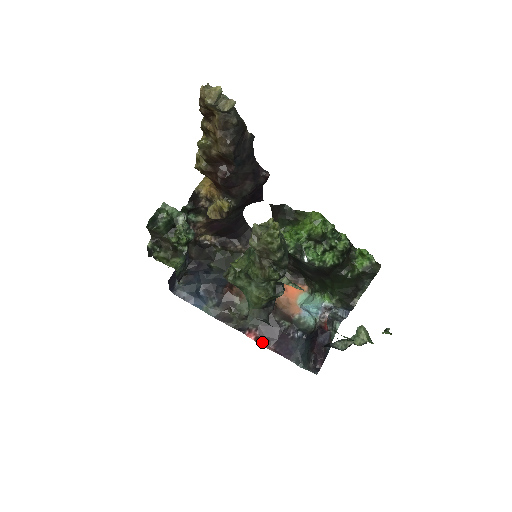
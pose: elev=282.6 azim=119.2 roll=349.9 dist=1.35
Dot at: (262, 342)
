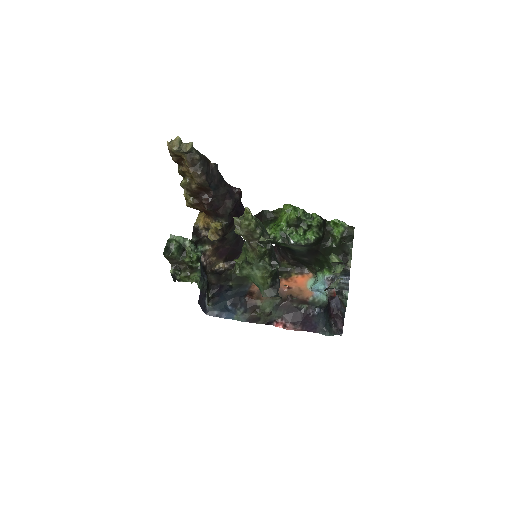
Dot at: (290, 327)
